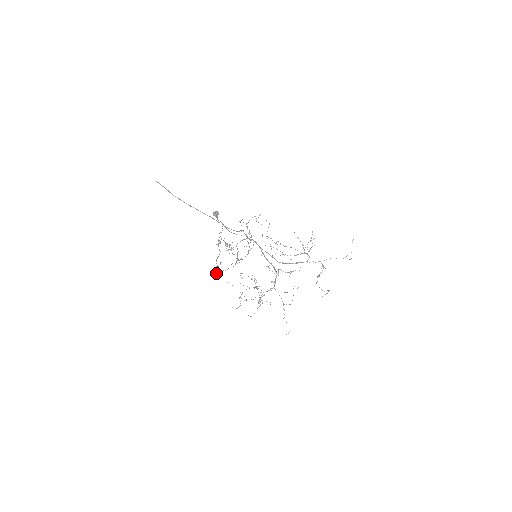
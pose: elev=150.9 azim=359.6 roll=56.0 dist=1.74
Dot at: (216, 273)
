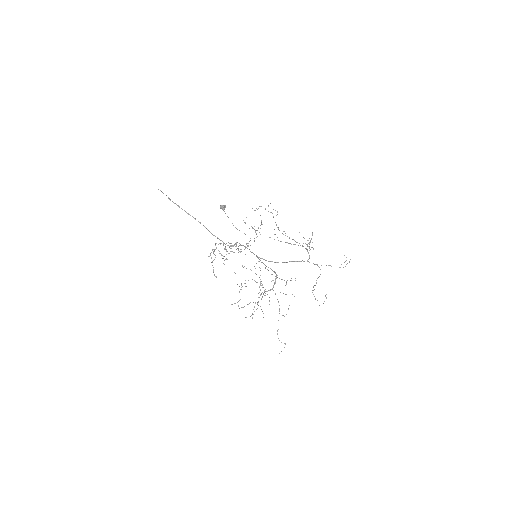
Dot at: occluded
